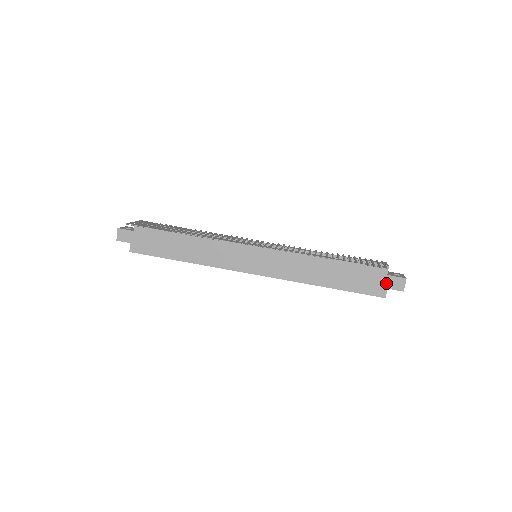
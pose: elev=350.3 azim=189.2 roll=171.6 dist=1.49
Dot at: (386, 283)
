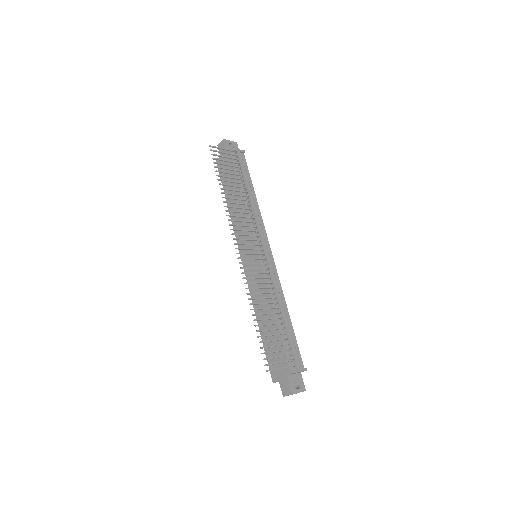
Dot at: (282, 378)
